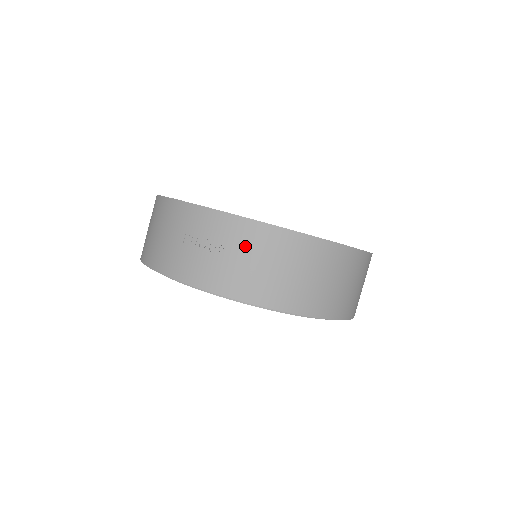
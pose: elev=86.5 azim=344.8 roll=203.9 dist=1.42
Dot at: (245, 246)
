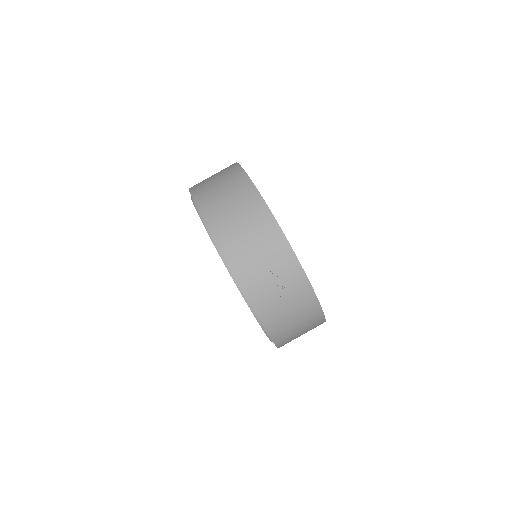
Dot at: (299, 306)
